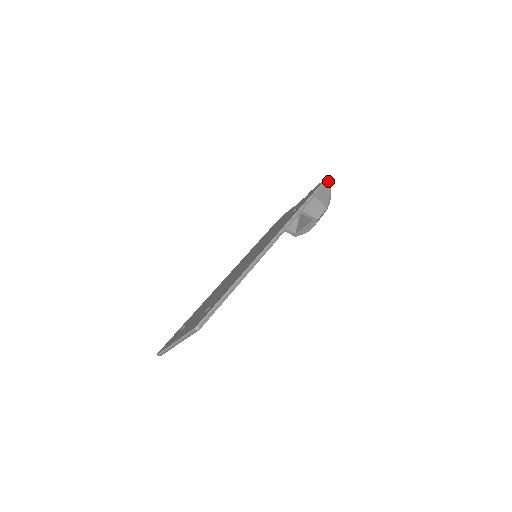
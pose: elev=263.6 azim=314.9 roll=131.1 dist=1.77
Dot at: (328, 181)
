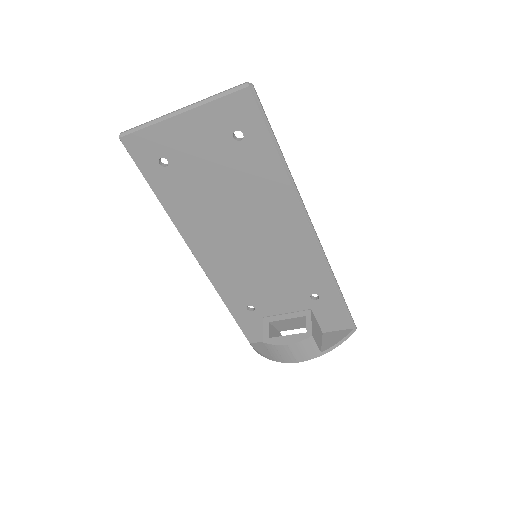
Dot at: (353, 329)
